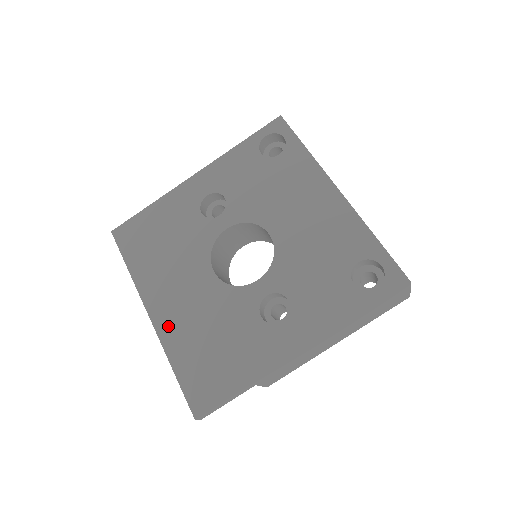
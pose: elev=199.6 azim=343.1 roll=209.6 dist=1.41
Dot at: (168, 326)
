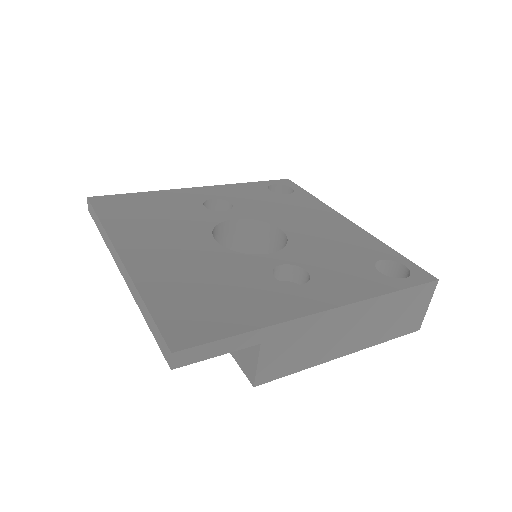
Dot at: (146, 267)
